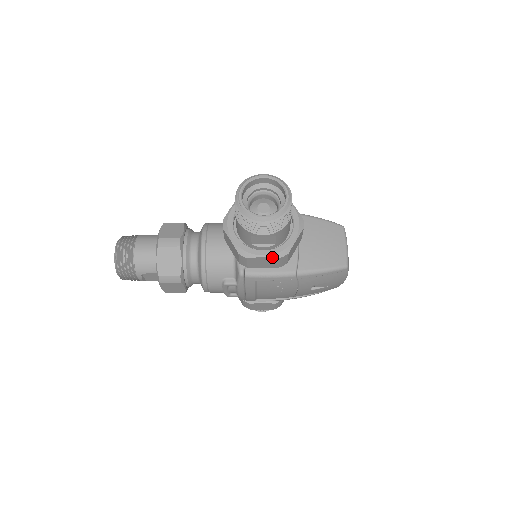
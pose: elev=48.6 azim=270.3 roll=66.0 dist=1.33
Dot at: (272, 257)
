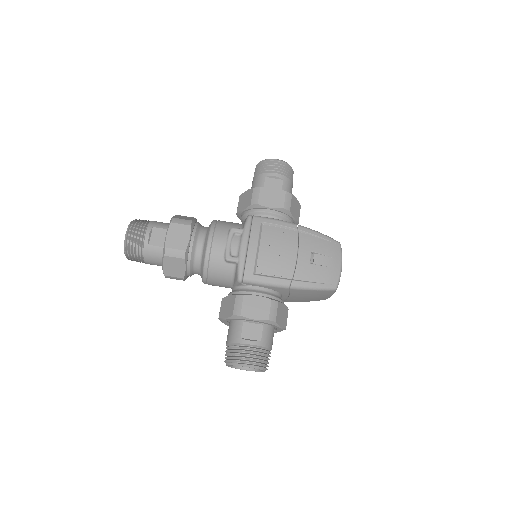
Dot at: (280, 189)
